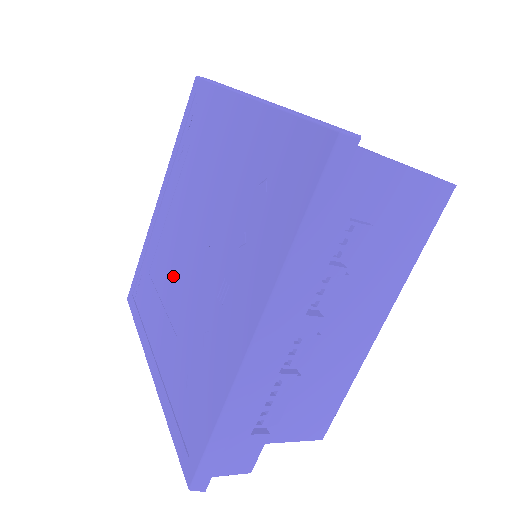
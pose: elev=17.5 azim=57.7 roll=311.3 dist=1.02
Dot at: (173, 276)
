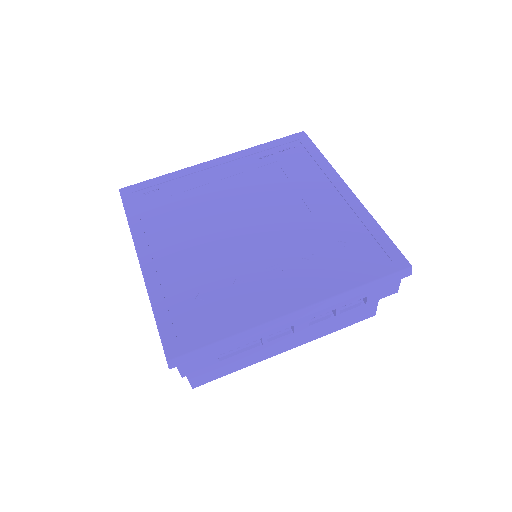
Dot at: (211, 222)
